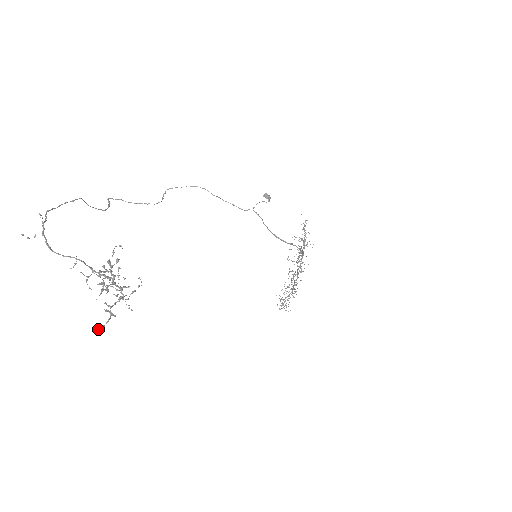
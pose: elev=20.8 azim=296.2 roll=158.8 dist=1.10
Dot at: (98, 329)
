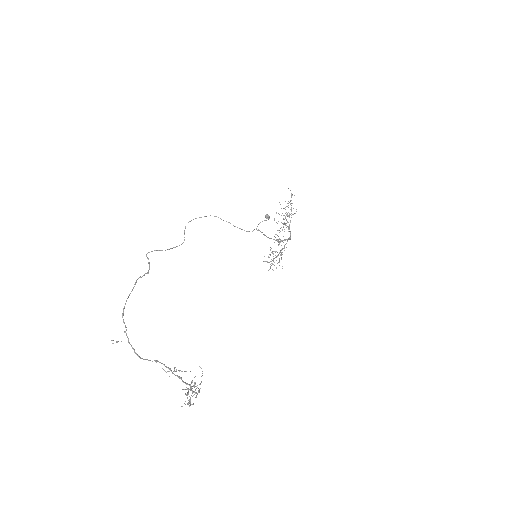
Dot at: occluded
